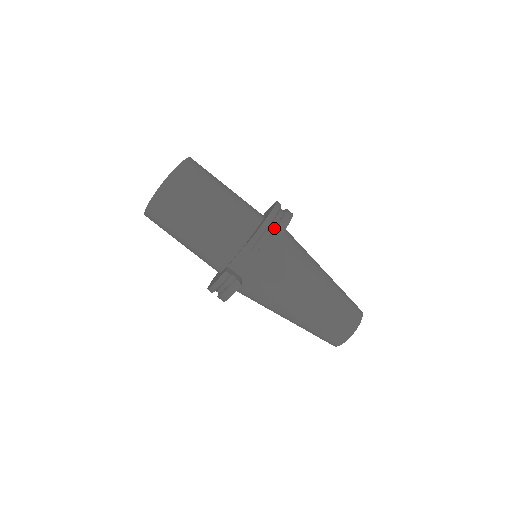
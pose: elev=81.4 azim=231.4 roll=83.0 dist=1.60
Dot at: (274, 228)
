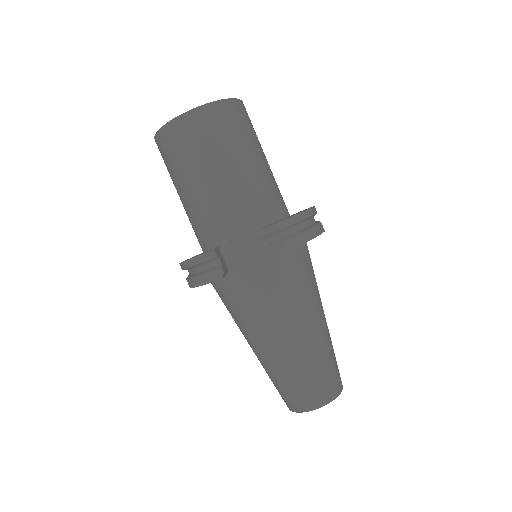
Dot at: (298, 231)
